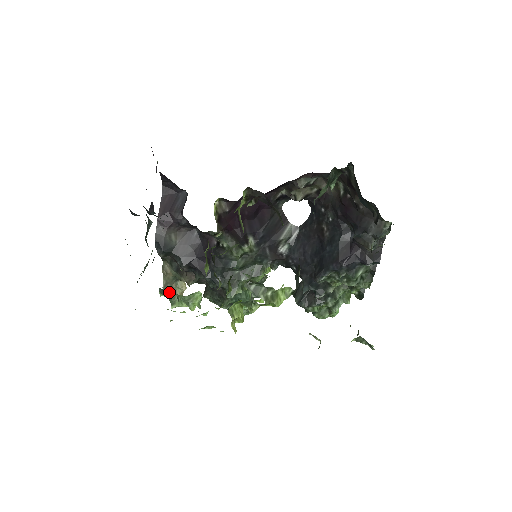
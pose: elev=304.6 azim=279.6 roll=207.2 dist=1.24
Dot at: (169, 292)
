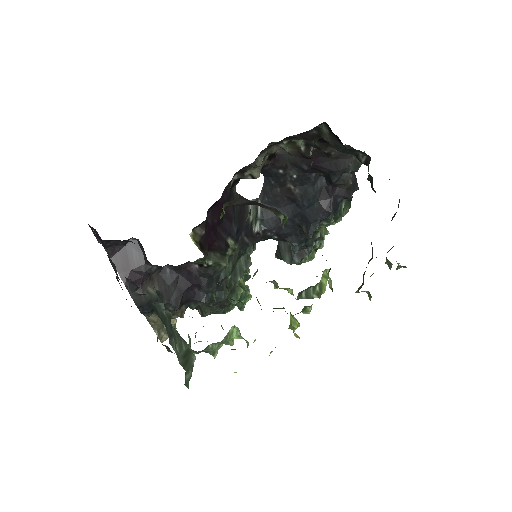
Dot at: (165, 336)
